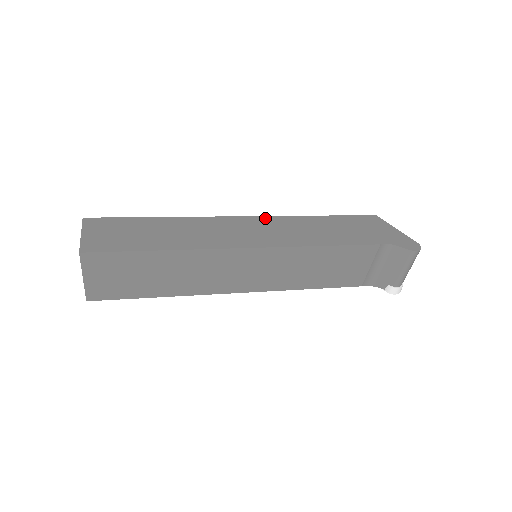
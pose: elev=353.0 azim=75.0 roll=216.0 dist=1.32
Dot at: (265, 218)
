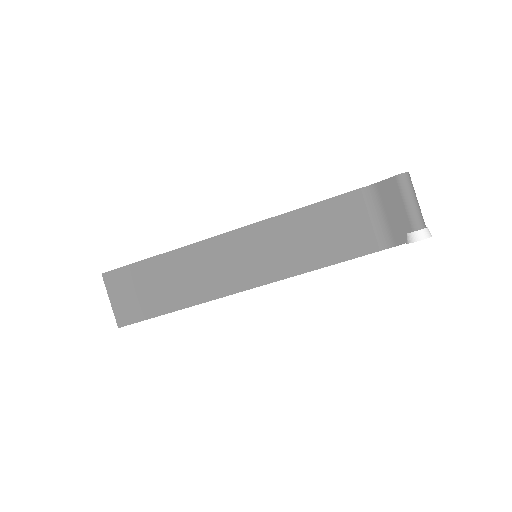
Dot at: occluded
